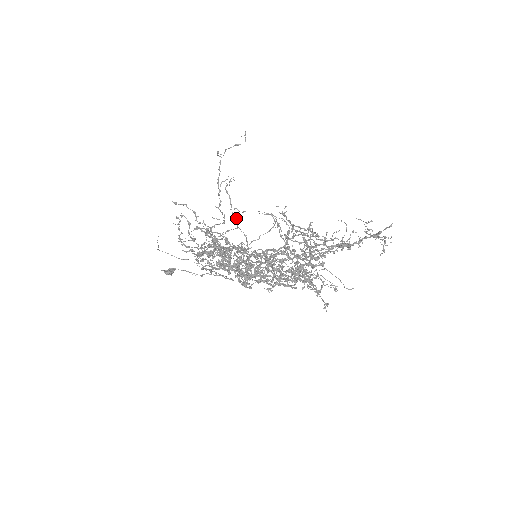
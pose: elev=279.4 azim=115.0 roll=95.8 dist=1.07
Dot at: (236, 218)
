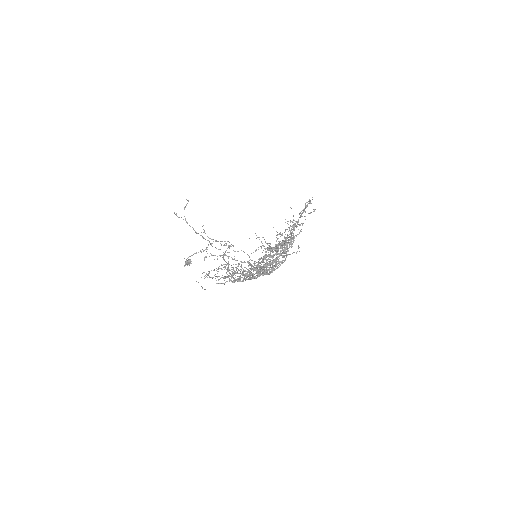
Dot at: (228, 246)
